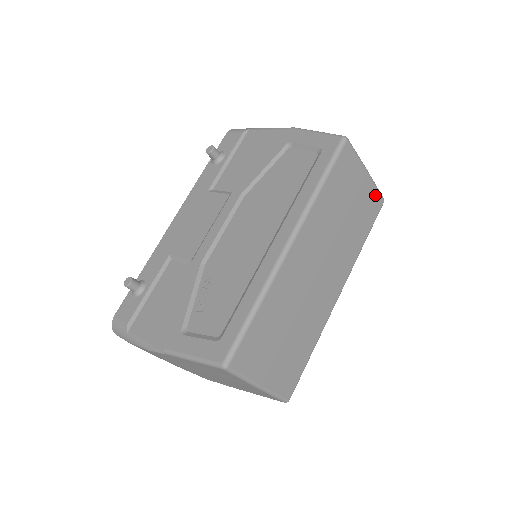
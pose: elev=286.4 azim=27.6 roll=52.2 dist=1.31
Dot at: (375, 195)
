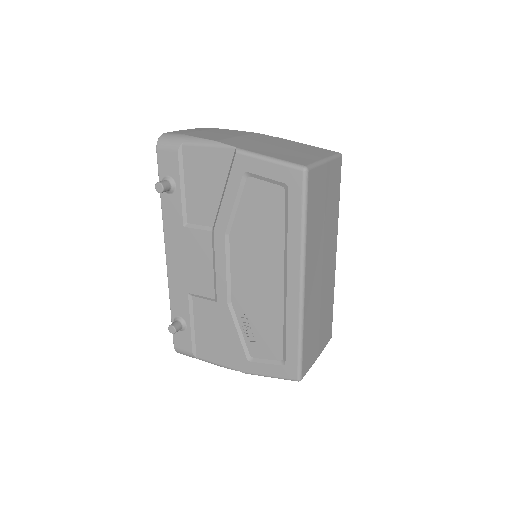
Dot at: (336, 164)
